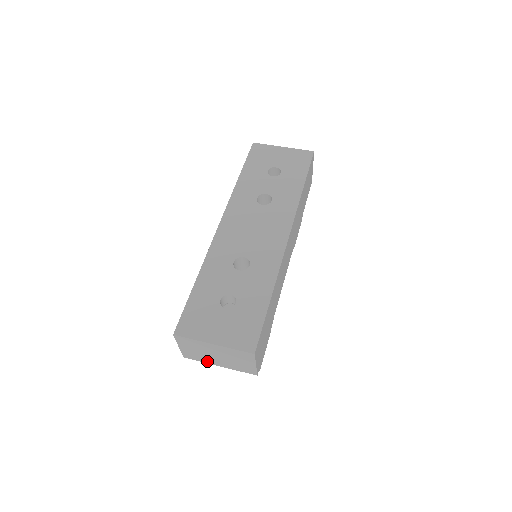
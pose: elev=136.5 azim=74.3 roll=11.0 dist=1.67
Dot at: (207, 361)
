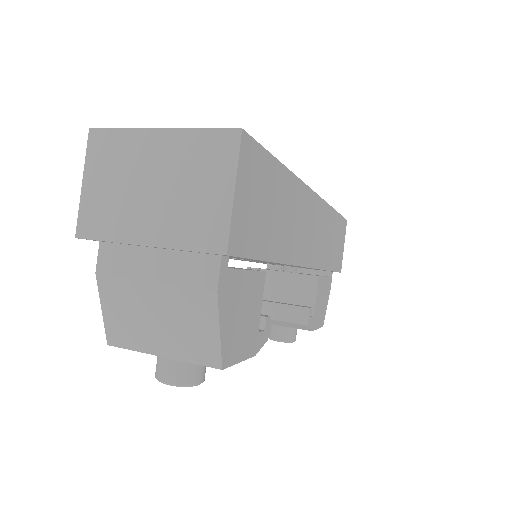
Dot at: (123, 231)
